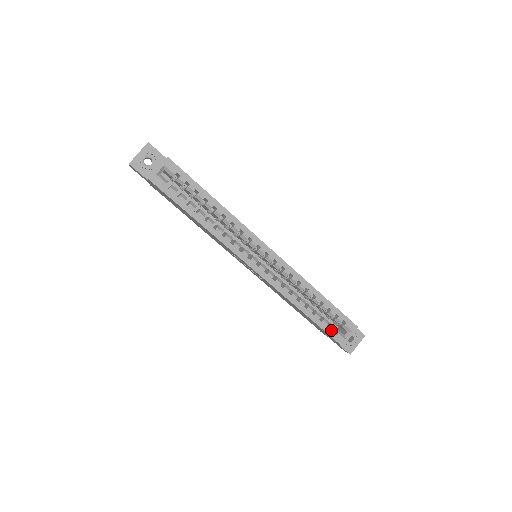
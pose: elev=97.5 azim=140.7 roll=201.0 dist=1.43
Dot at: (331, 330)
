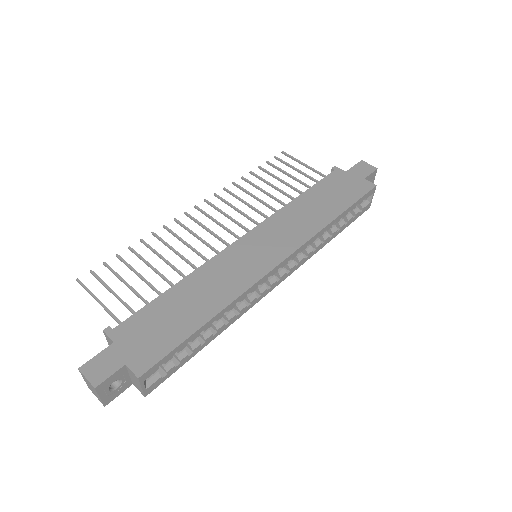
Dot at: (357, 215)
